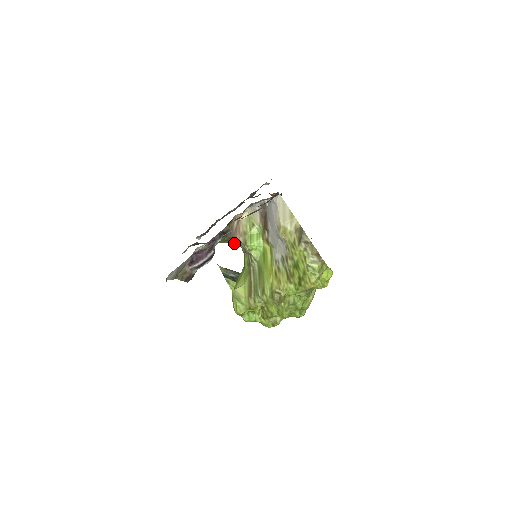
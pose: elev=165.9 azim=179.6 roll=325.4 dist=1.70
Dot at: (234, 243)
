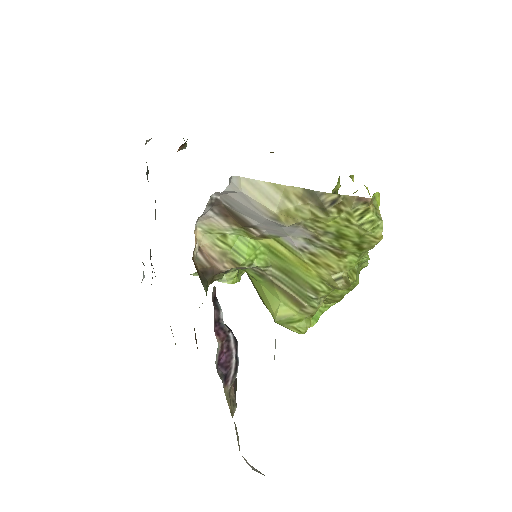
Dot at: (222, 276)
